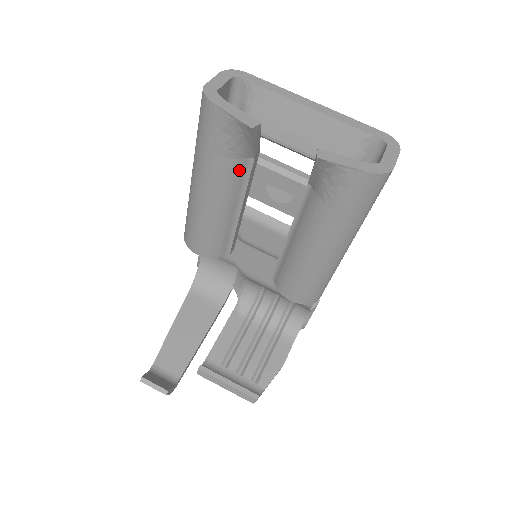
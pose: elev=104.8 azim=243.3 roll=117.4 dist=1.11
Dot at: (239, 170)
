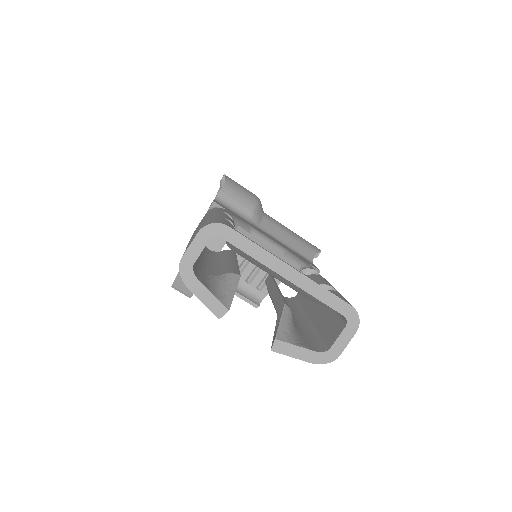
Dot at: occluded
